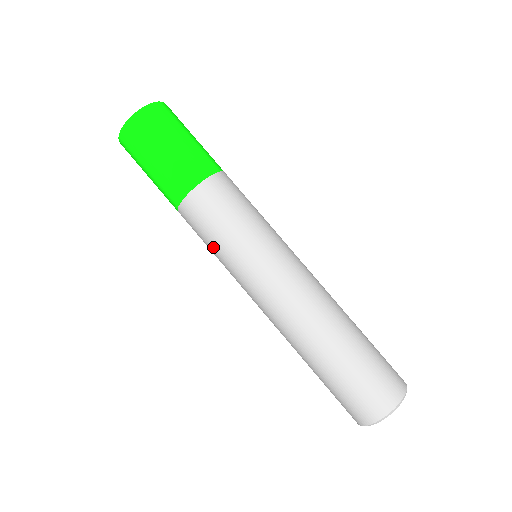
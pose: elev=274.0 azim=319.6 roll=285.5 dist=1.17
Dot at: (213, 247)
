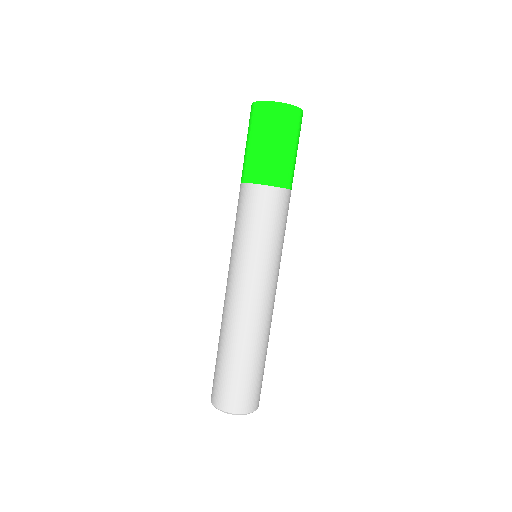
Dot at: (244, 228)
